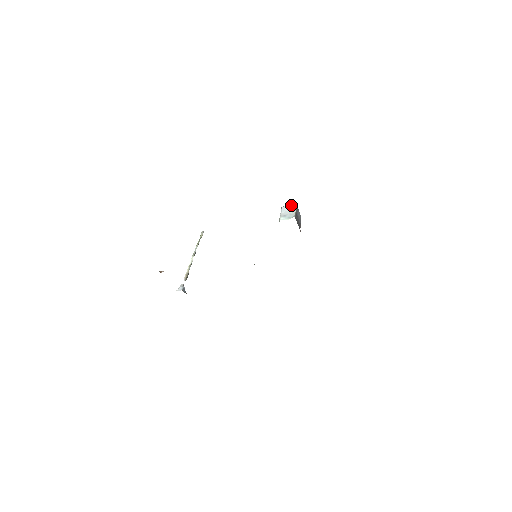
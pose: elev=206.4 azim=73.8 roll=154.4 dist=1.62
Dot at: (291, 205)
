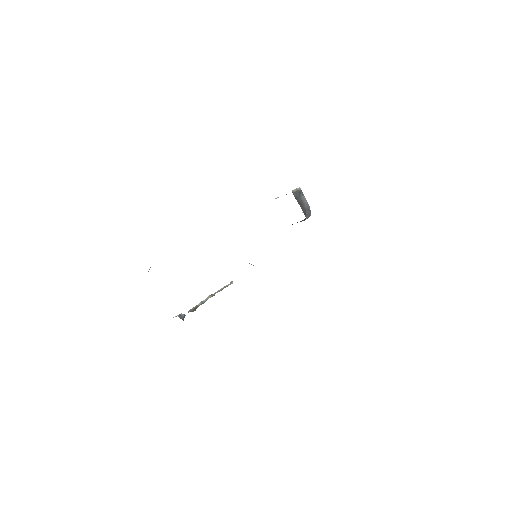
Dot at: occluded
